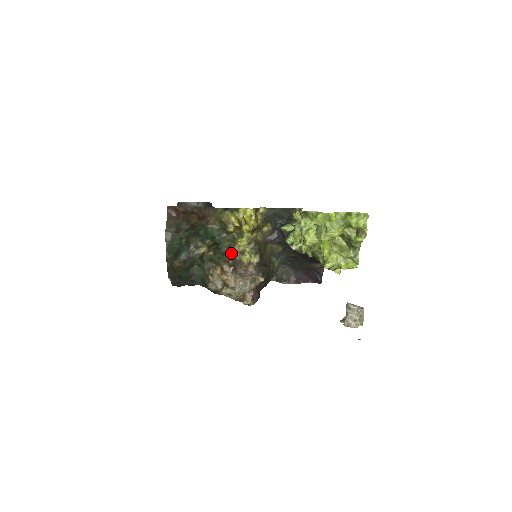
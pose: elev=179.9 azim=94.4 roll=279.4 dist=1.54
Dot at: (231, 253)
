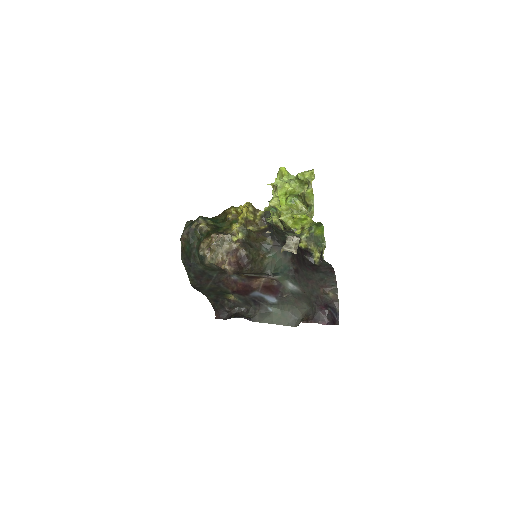
Dot at: (225, 234)
